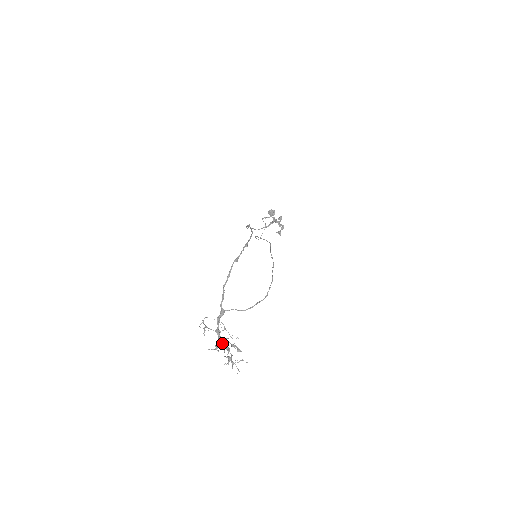
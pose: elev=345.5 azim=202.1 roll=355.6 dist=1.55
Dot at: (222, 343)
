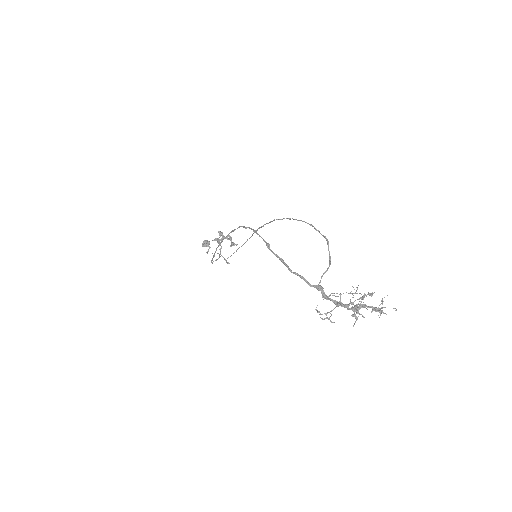
Dot at: (356, 305)
